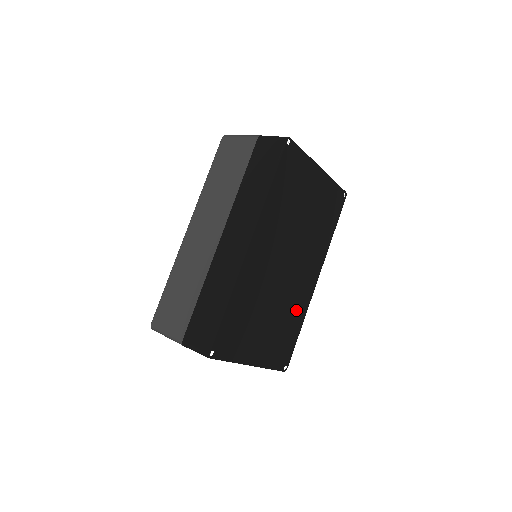
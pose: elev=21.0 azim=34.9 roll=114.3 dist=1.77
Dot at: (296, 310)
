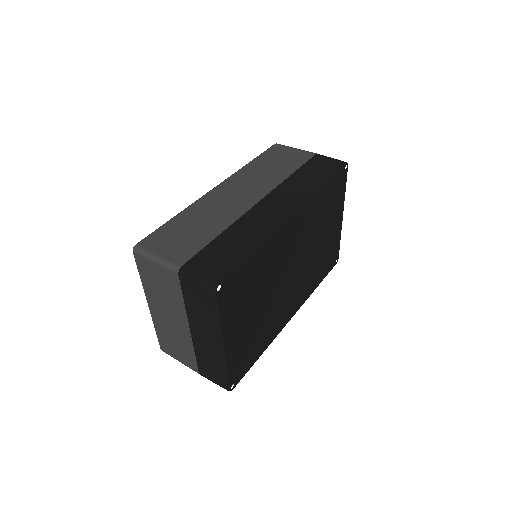
Dot at: (270, 329)
